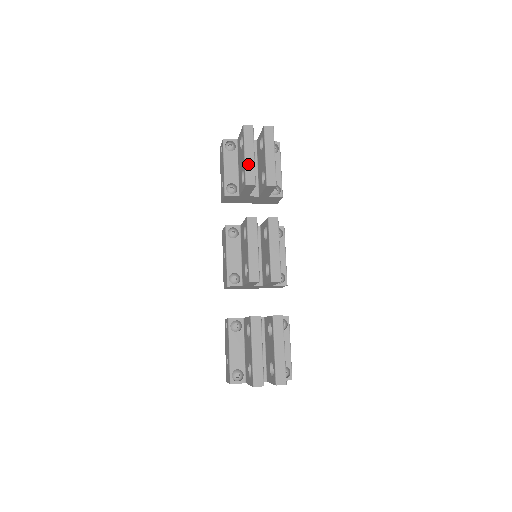
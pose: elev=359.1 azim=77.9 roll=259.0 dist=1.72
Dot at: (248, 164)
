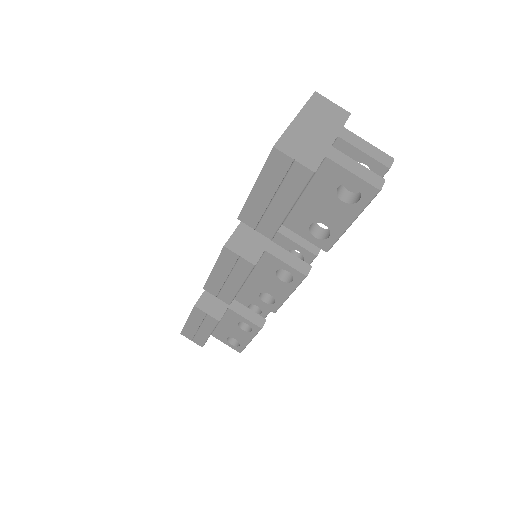
Dot at: (345, 231)
